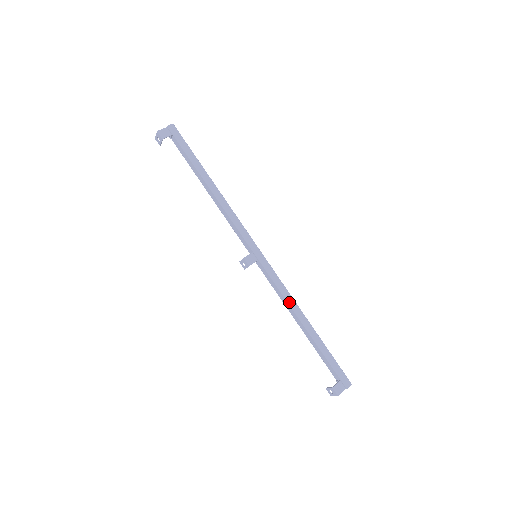
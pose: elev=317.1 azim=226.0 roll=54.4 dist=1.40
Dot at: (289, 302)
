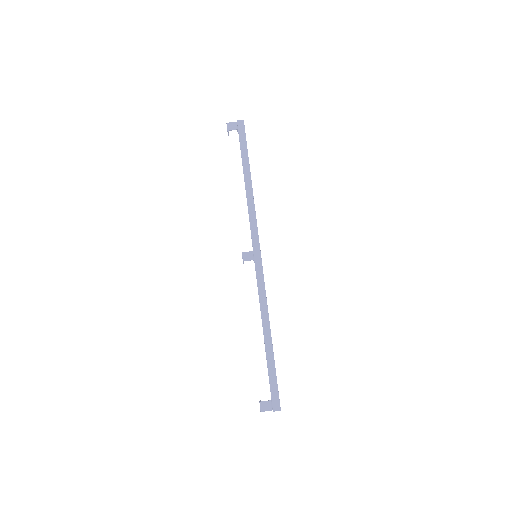
Dot at: (262, 308)
